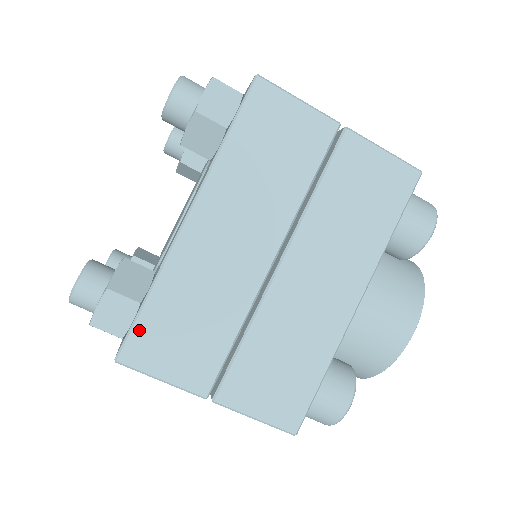
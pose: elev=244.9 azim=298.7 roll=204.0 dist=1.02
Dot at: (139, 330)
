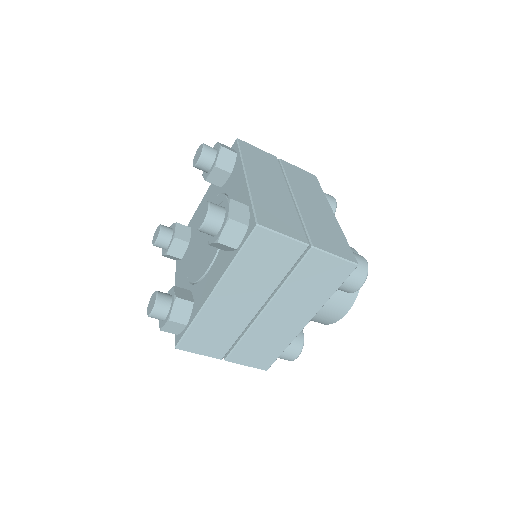
Dot at: (187, 338)
